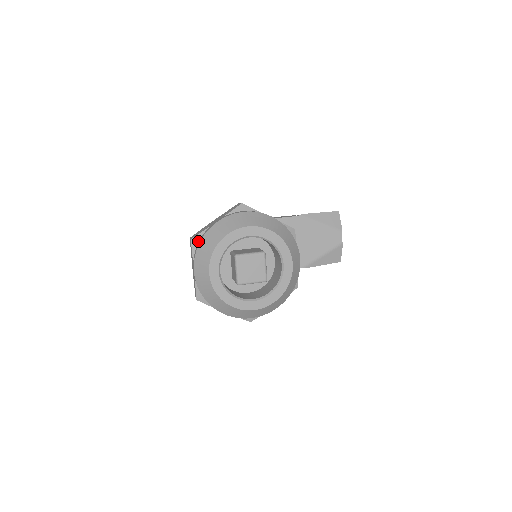
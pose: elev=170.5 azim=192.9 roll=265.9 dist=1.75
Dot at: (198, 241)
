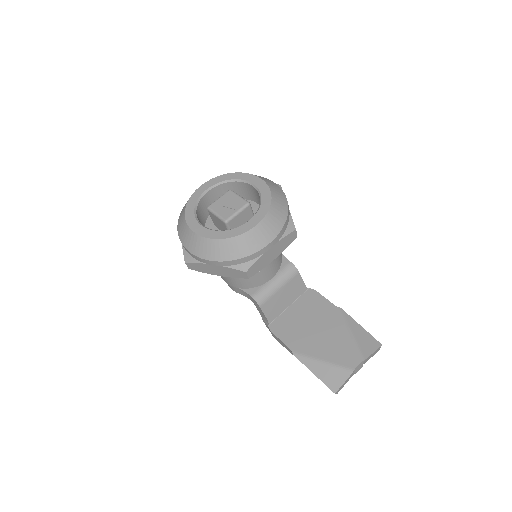
Dot at: occluded
